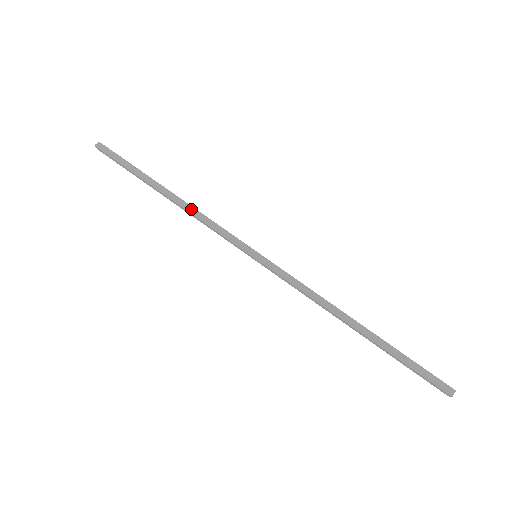
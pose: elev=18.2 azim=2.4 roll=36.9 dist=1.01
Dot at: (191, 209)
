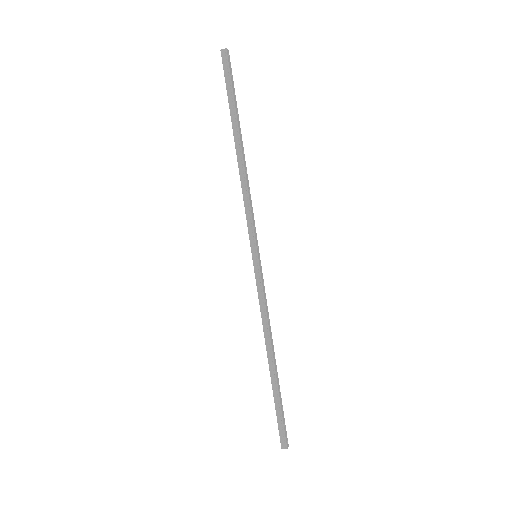
Dot at: (244, 178)
